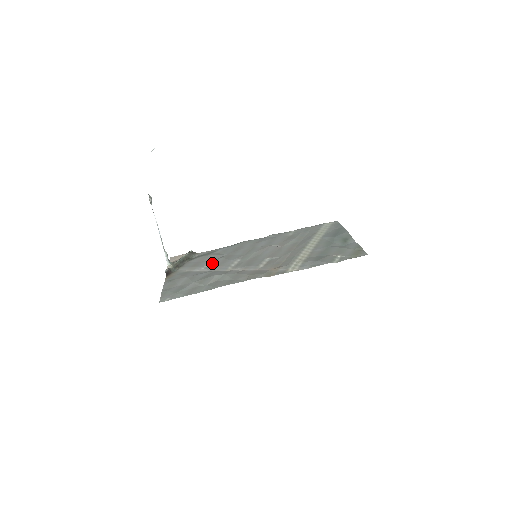
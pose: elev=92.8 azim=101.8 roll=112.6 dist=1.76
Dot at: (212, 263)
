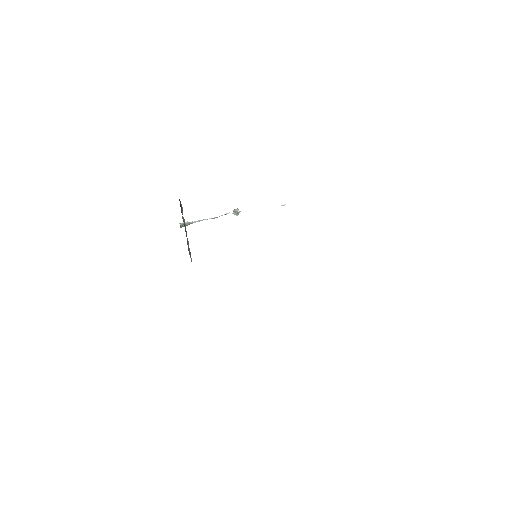
Dot at: occluded
